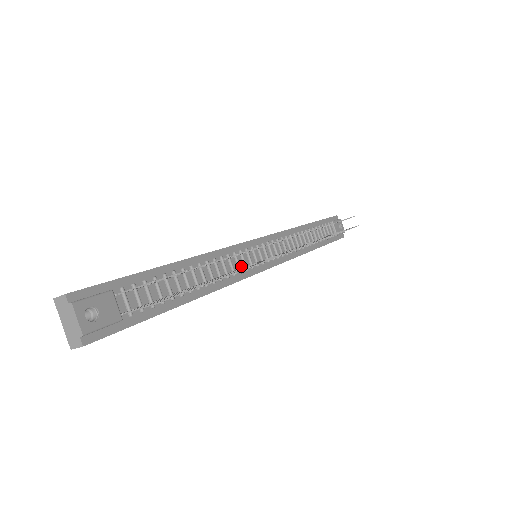
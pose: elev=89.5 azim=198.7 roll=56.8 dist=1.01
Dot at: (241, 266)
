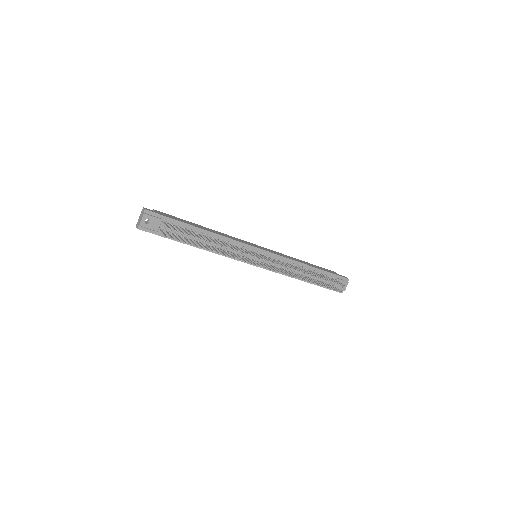
Dot at: (238, 253)
